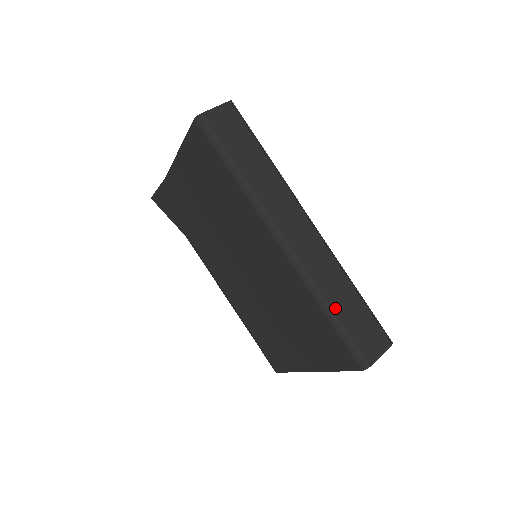
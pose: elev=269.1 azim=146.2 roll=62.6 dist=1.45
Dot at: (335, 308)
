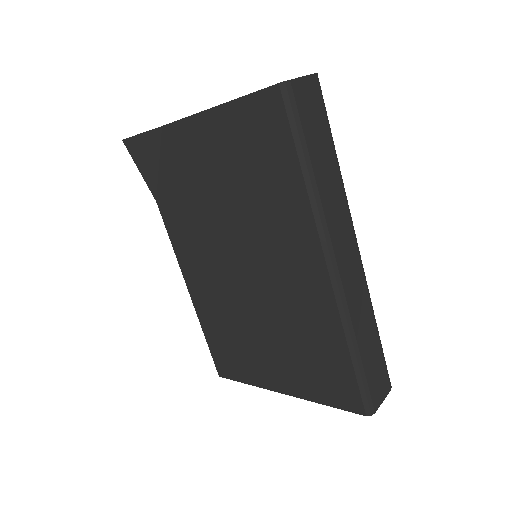
Dot at: (361, 349)
